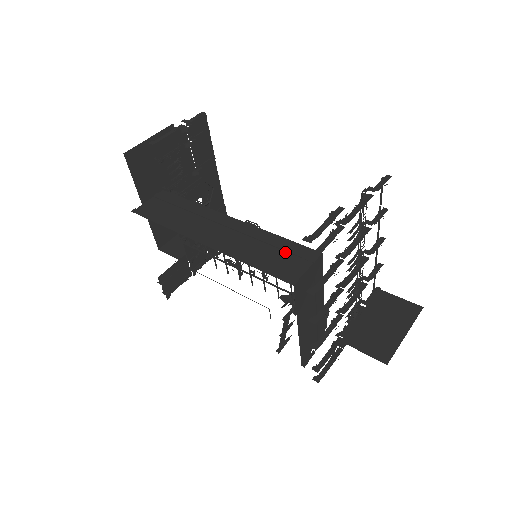
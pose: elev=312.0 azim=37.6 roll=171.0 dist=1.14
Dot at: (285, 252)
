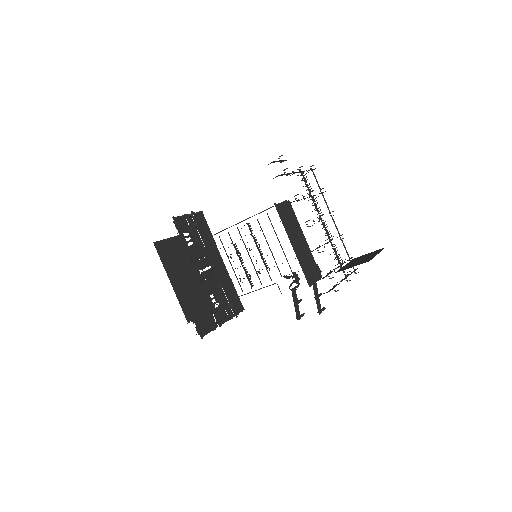
Dot at: occluded
